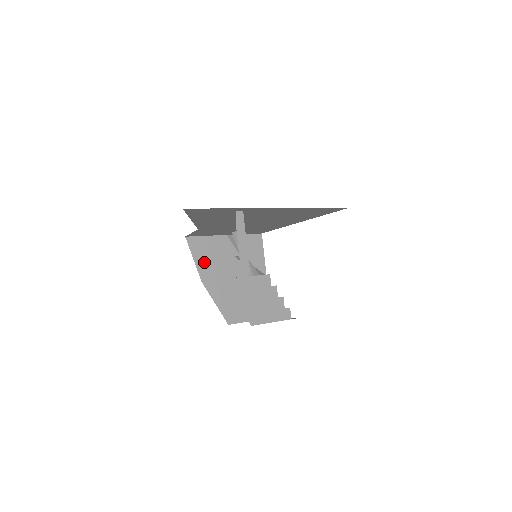
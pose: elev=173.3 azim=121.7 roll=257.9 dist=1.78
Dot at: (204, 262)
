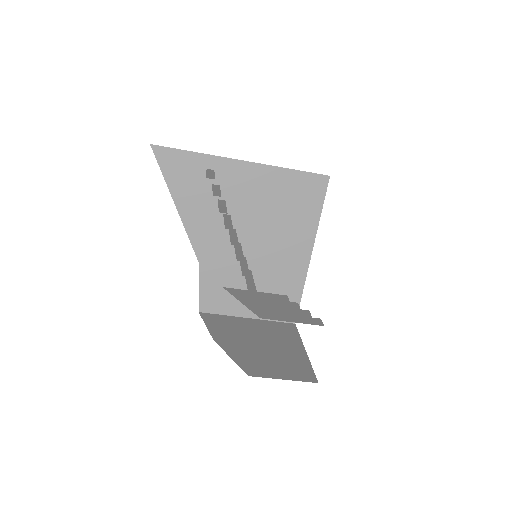
Dot at: (219, 329)
